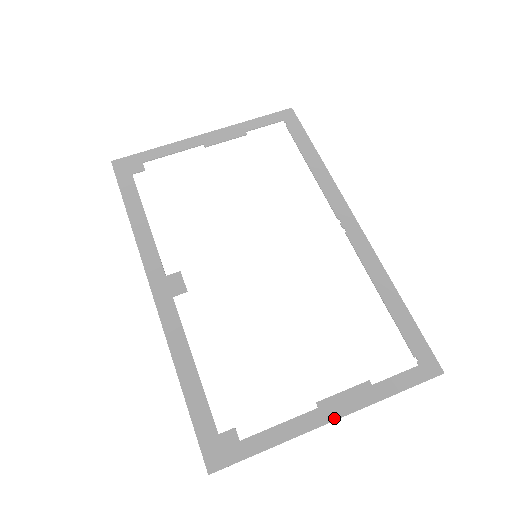
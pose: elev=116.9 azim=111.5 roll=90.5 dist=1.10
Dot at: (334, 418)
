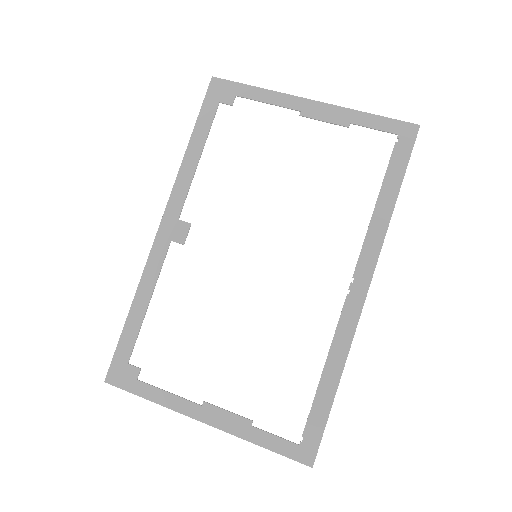
Dot at: (206, 422)
